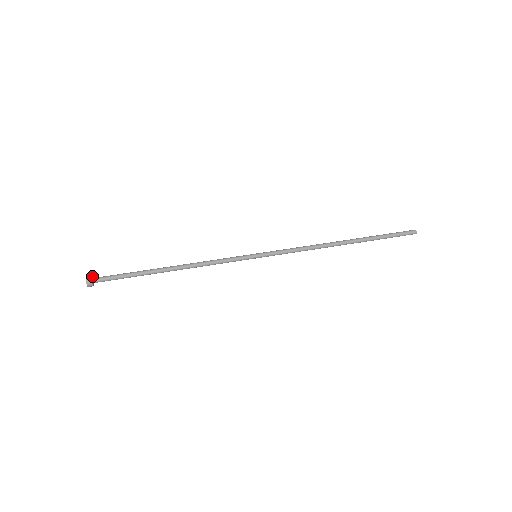
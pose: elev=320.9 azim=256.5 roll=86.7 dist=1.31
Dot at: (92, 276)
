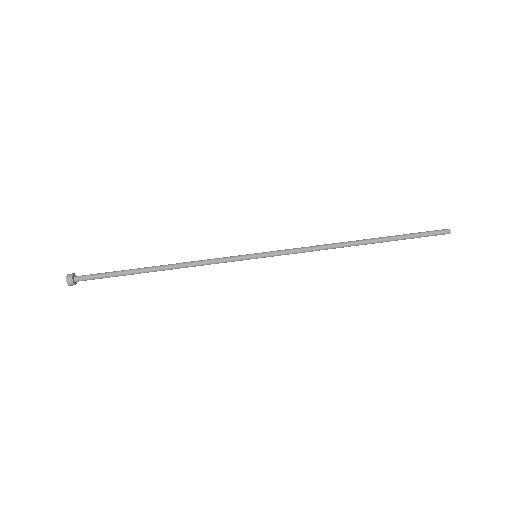
Dot at: (75, 275)
